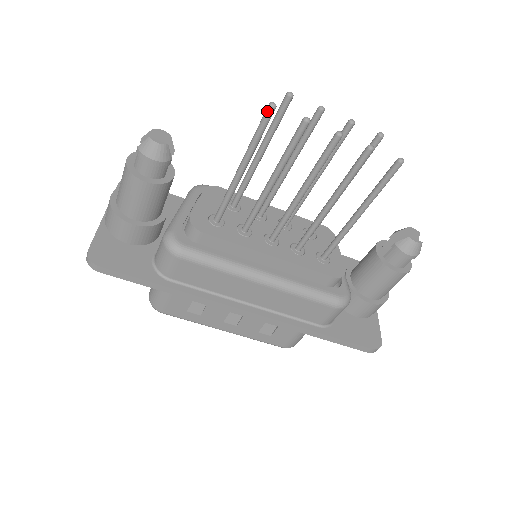
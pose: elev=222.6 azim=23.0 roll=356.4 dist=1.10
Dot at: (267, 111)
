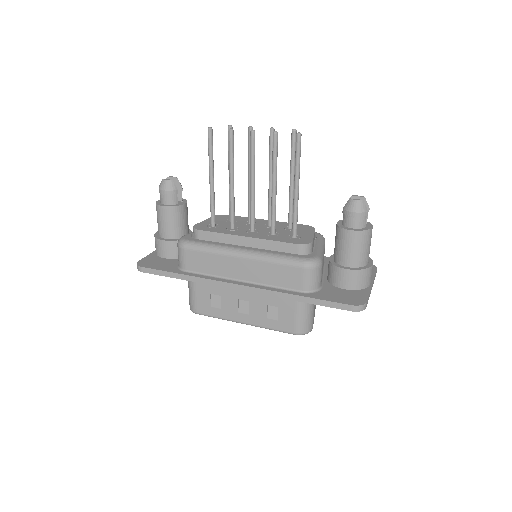
Dot at: (208, 133)
